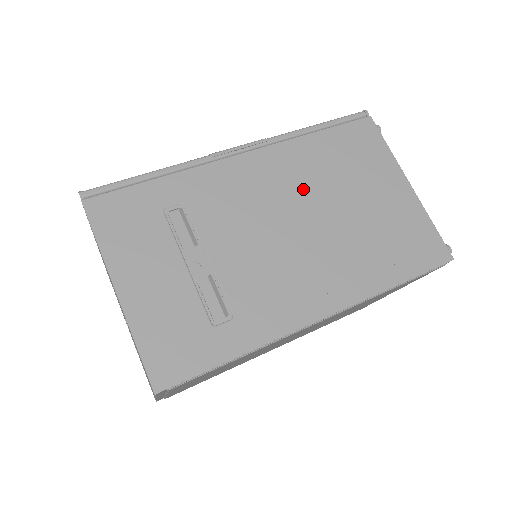
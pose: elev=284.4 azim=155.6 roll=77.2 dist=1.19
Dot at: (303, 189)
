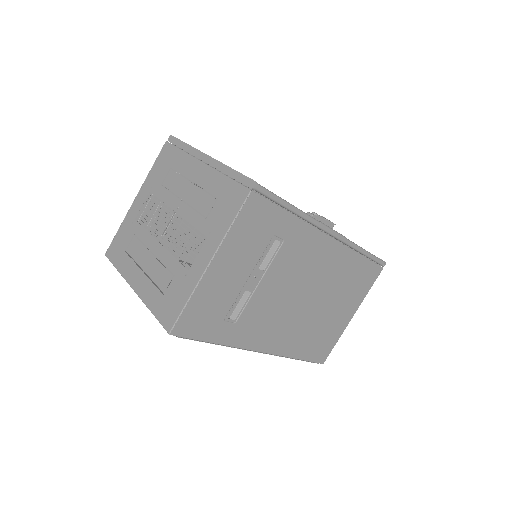
Dot at: (325, 282)
